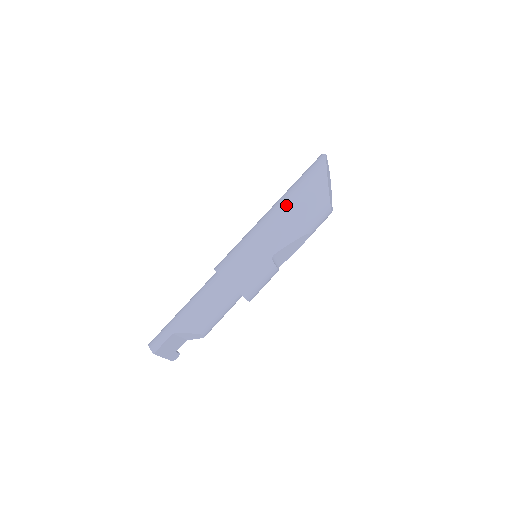
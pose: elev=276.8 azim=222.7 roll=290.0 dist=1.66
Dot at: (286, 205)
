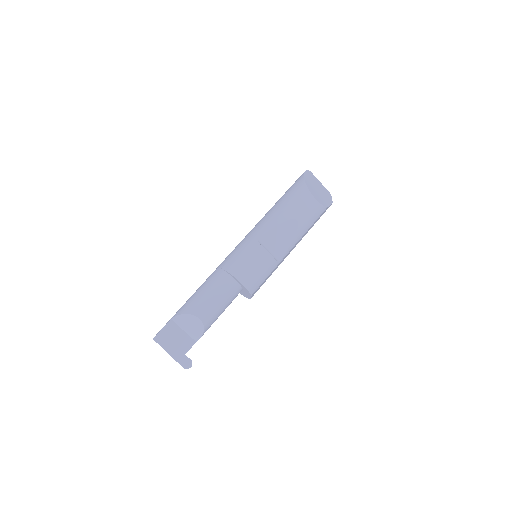
Dot at: occluded
